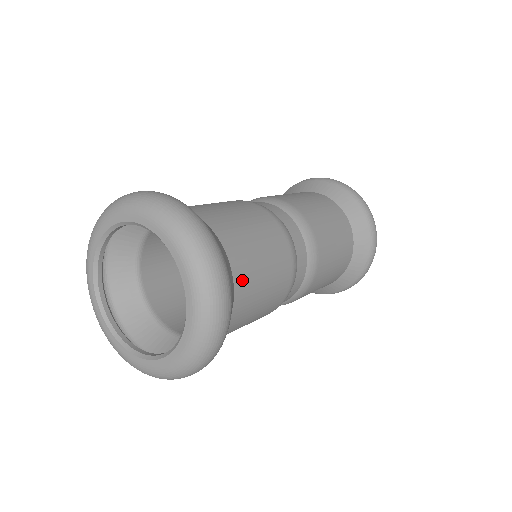
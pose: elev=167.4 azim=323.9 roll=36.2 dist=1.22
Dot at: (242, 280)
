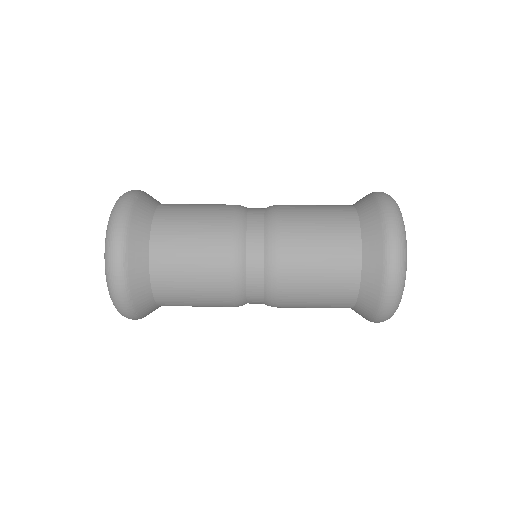
Dot at: (163, 295)
